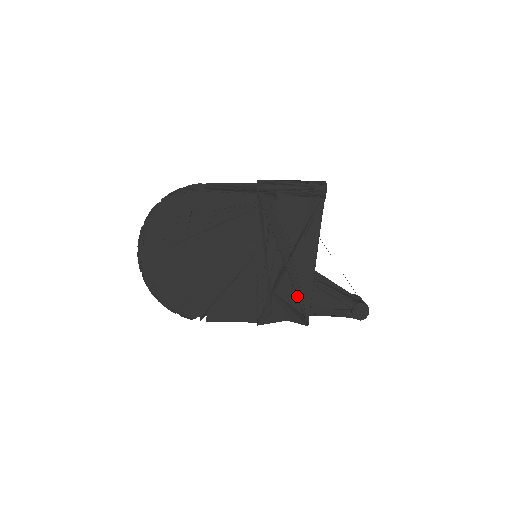
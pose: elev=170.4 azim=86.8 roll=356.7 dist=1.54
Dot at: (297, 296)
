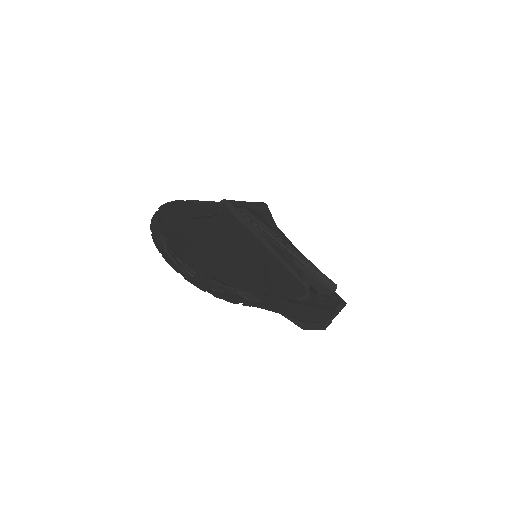
Dot at: (311, 267)
